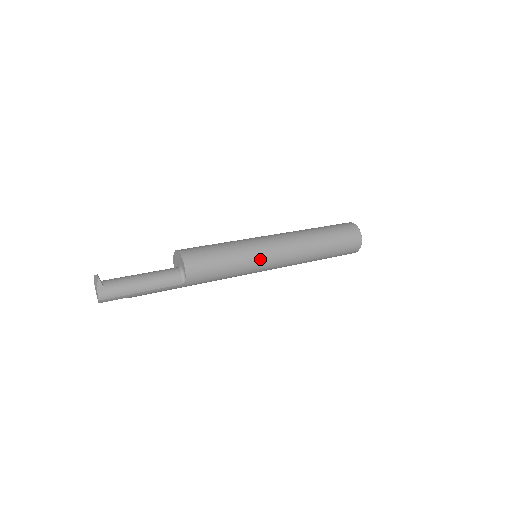
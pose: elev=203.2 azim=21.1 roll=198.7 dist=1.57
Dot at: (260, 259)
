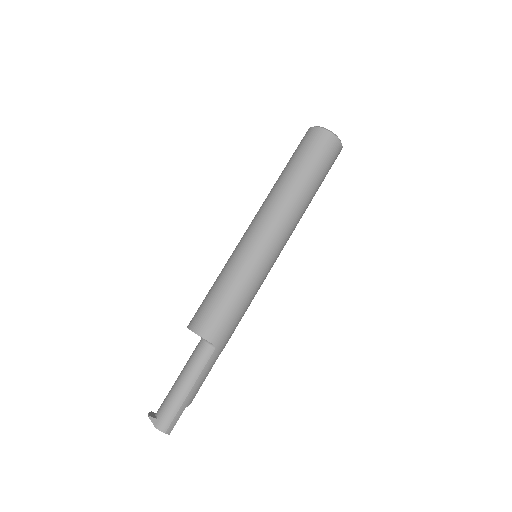
Dot at: (254, 257)
